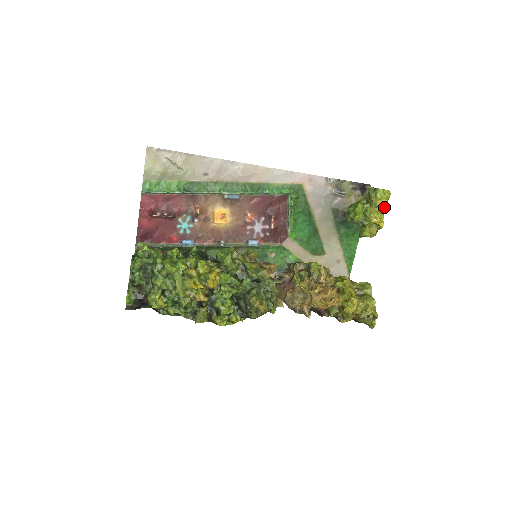
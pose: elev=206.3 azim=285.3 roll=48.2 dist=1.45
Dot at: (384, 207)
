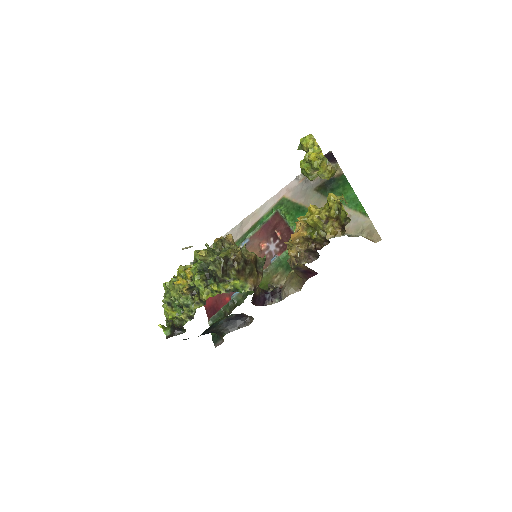
Dot at: (314, 144)
